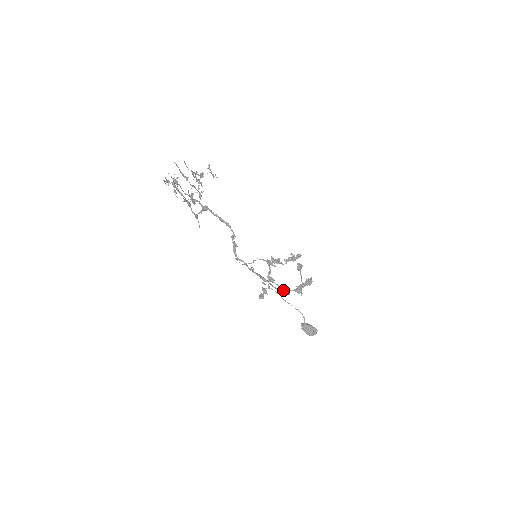
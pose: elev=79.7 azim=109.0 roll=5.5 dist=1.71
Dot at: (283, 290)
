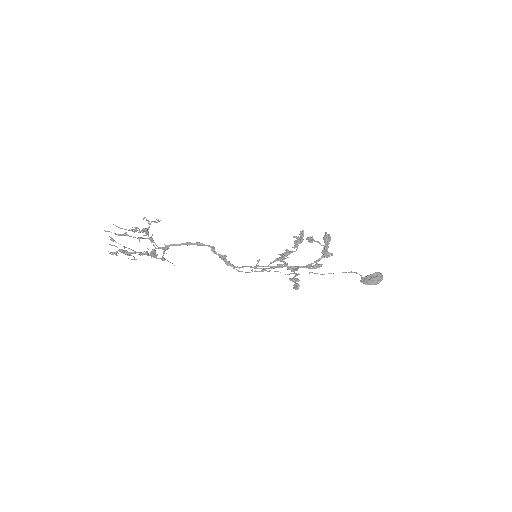
Dot at: (312, 266)
